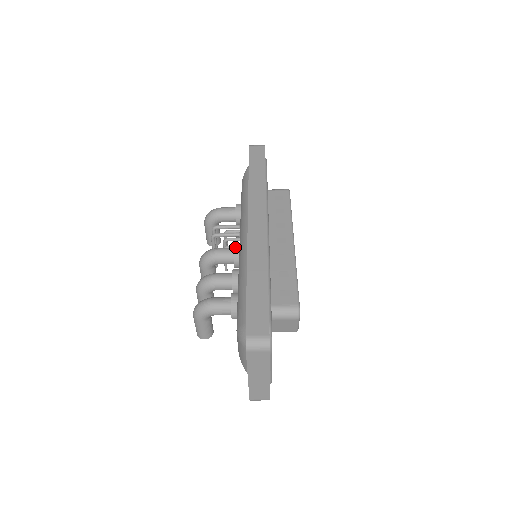
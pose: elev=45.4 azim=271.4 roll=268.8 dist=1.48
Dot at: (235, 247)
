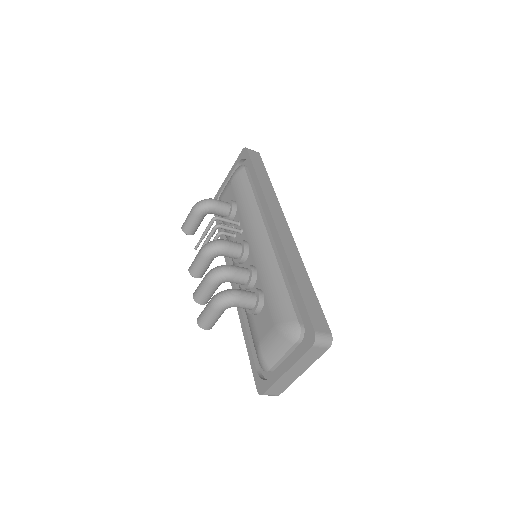
Dot at: (245, 243)
